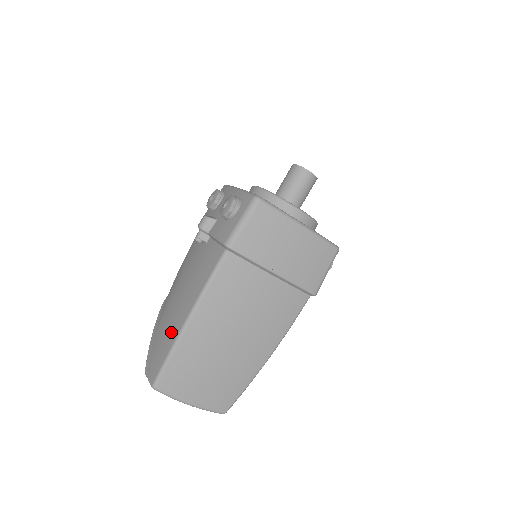
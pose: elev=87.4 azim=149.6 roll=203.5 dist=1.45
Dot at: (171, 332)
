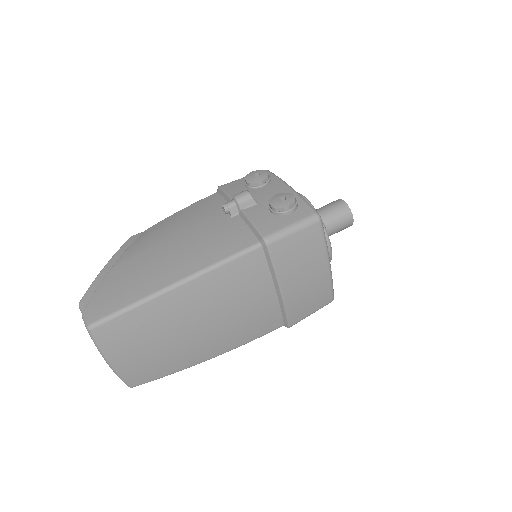
Dot at: (145, 283)
